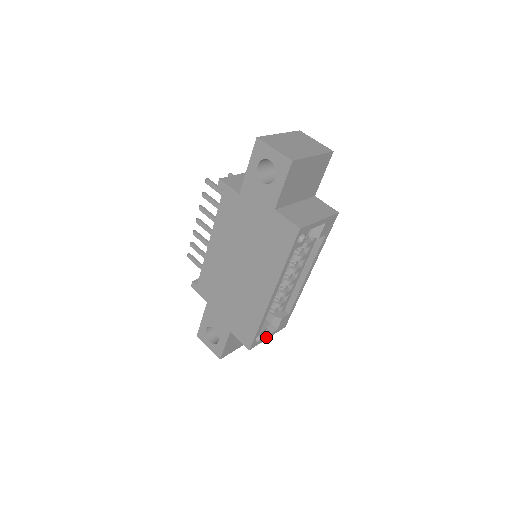
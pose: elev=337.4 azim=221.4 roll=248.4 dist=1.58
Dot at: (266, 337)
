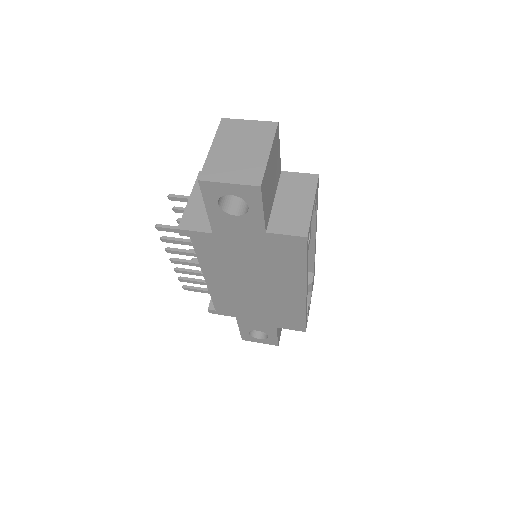
Dot at: (309, 307)
